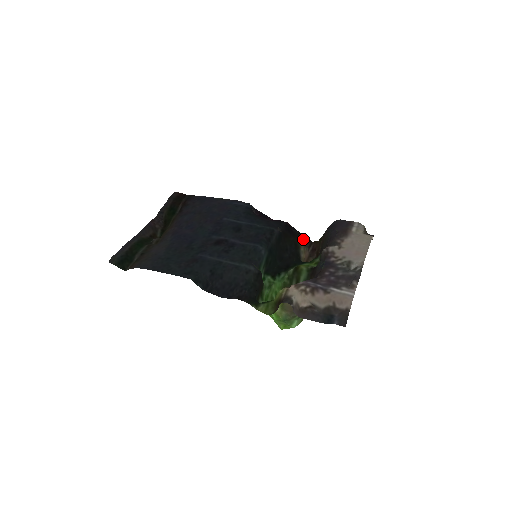
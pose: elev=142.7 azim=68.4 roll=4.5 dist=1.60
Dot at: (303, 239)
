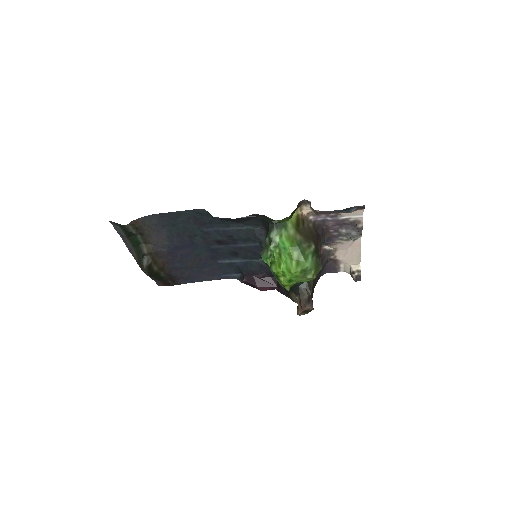
Dot at: occluded
